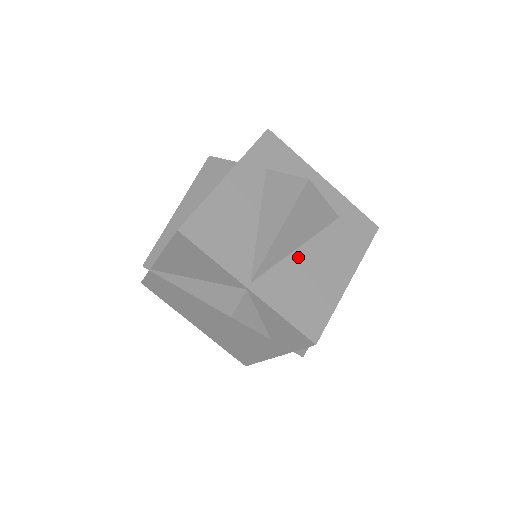
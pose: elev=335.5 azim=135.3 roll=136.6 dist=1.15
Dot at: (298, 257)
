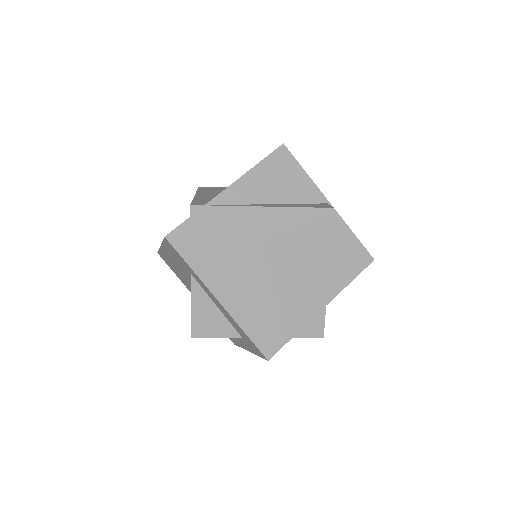
Dot at: occluded
